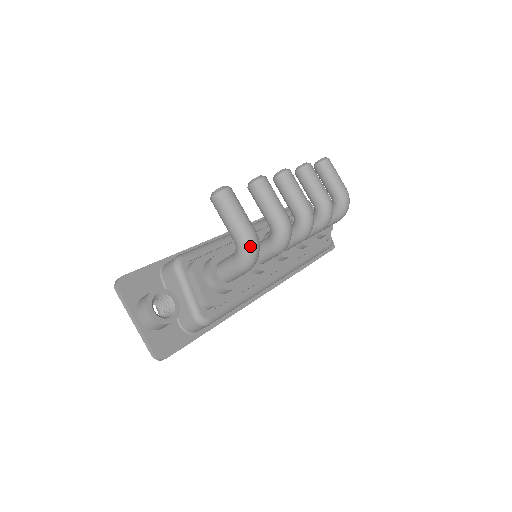
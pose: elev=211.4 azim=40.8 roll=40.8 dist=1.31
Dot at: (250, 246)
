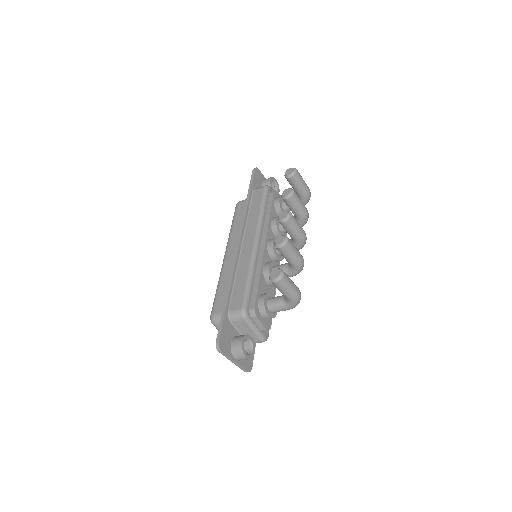
Dot at: (299, 301)
